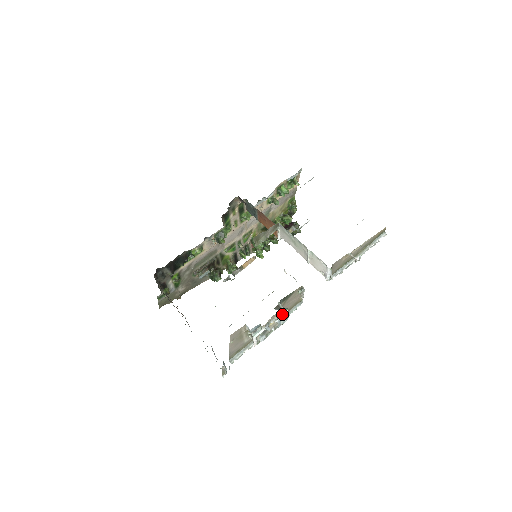
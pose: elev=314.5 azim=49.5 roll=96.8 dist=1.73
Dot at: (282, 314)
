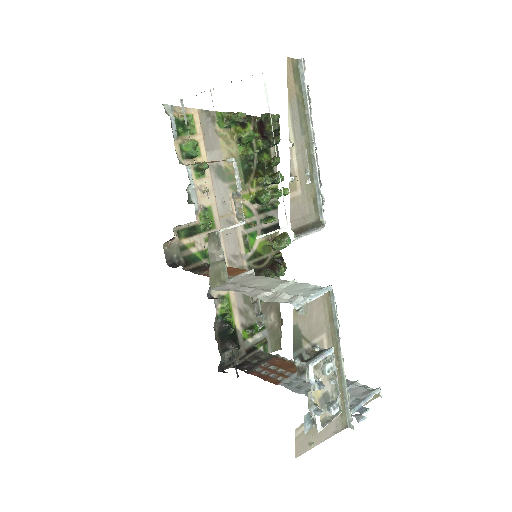
Dot at: (311, 377)
